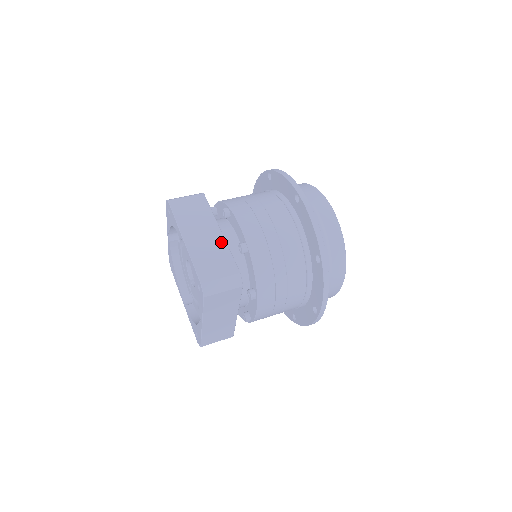
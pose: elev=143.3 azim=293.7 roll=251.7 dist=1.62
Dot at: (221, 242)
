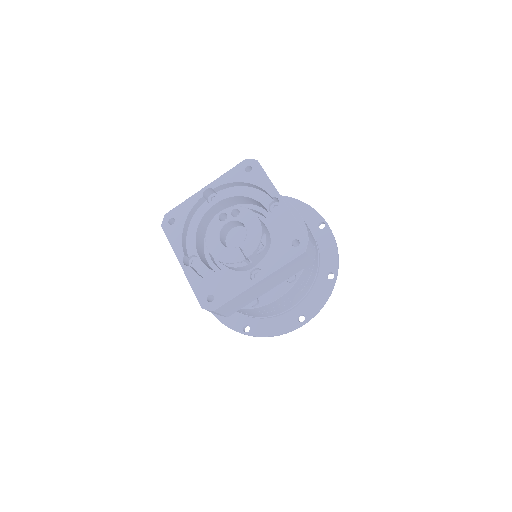
Dot at: occluded
